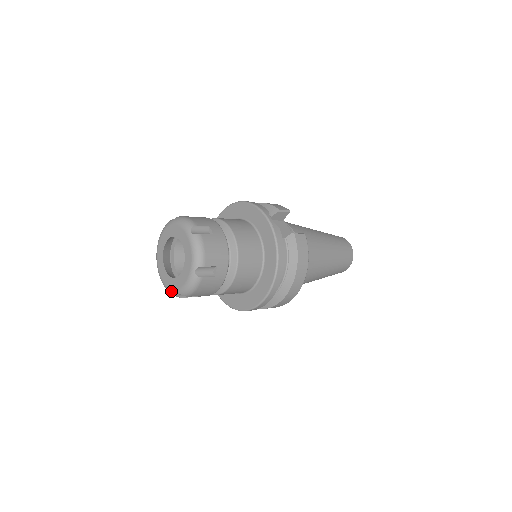
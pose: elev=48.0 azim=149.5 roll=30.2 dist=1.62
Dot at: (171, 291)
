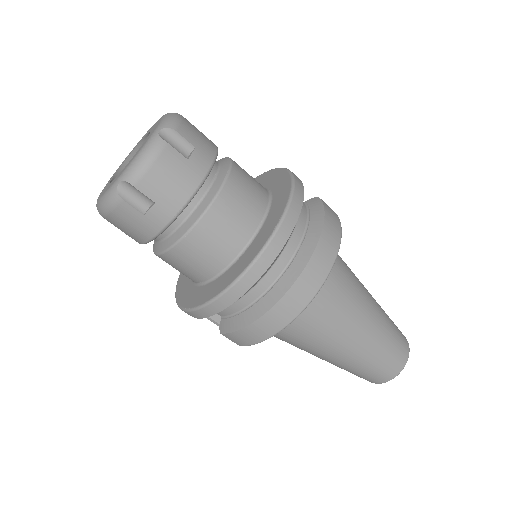
Dot at: (107, 191)
